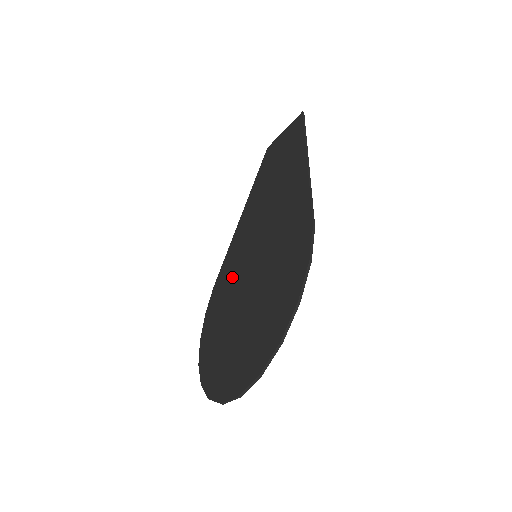
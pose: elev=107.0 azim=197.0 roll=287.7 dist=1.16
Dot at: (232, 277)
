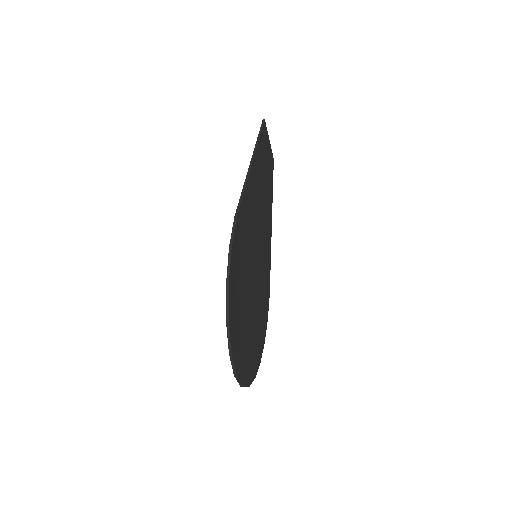
Dot at: occluded
